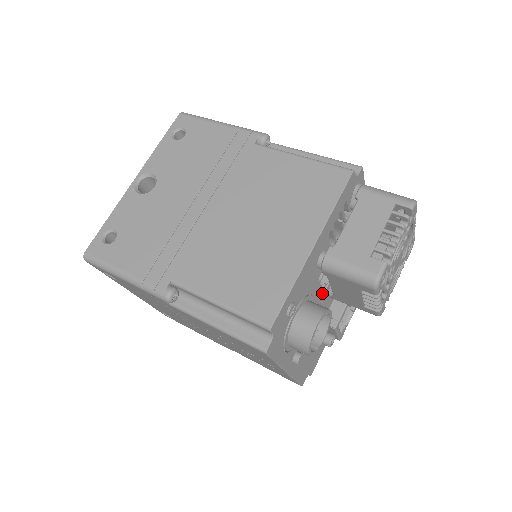
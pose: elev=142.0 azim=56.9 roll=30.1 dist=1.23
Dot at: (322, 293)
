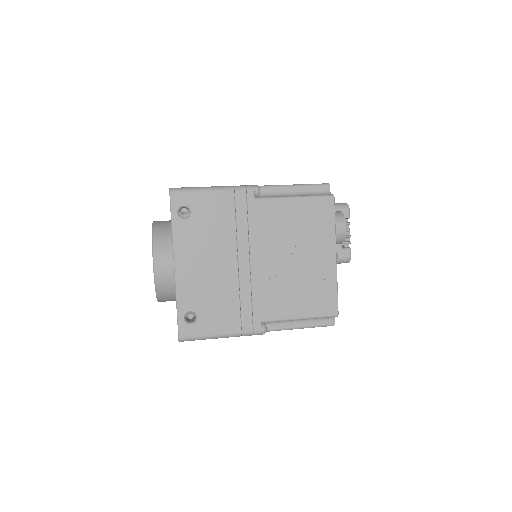
Dot at: occluded
